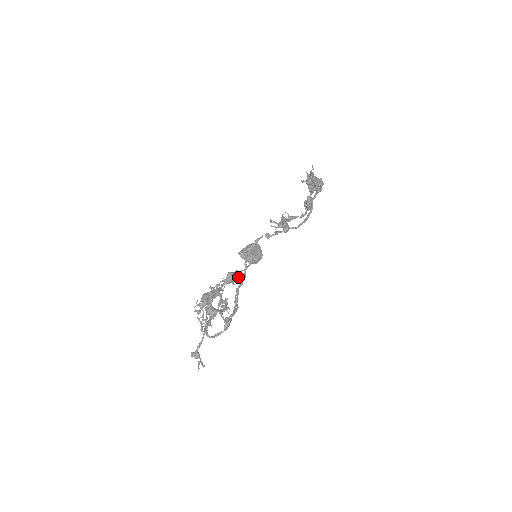
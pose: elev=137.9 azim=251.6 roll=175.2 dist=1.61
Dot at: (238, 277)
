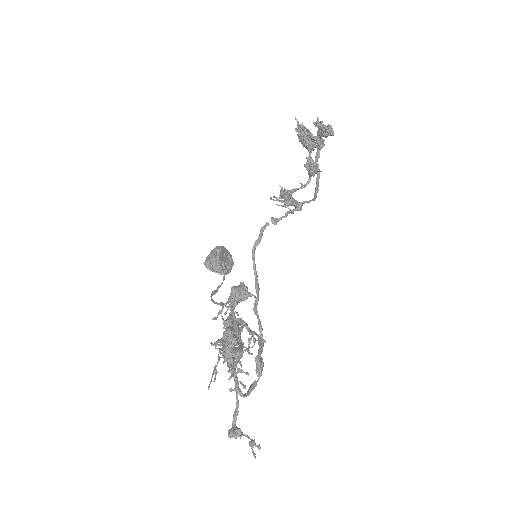
Dot at: (247, 291)
